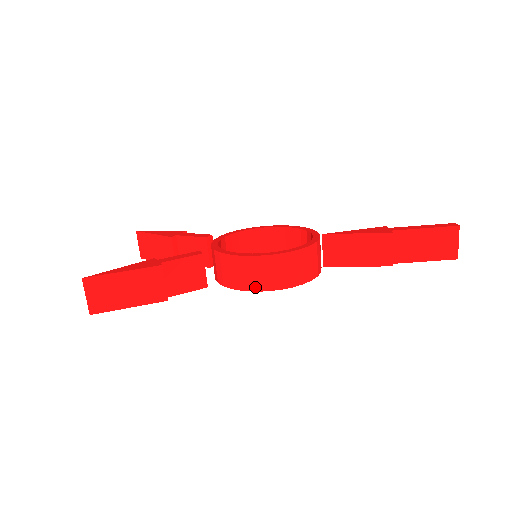
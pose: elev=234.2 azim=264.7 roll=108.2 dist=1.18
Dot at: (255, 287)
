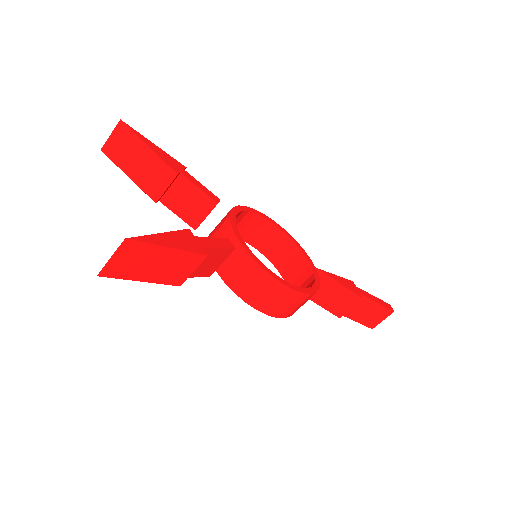
Dot at: (261, 307)
